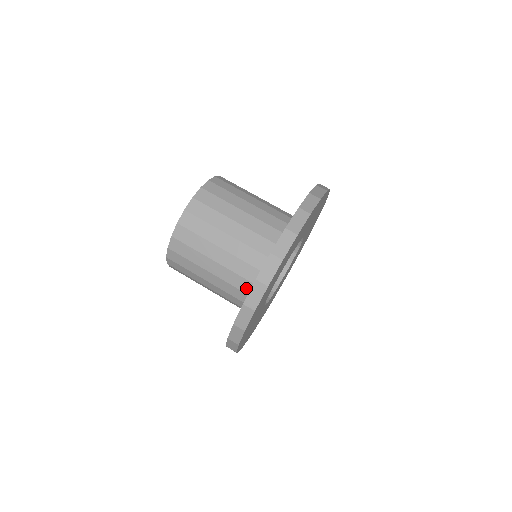
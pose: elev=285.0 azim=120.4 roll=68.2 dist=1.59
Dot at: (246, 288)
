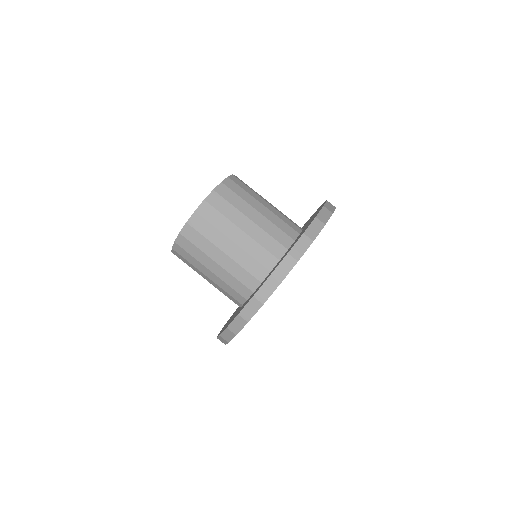
Dot at: (250, 283)
